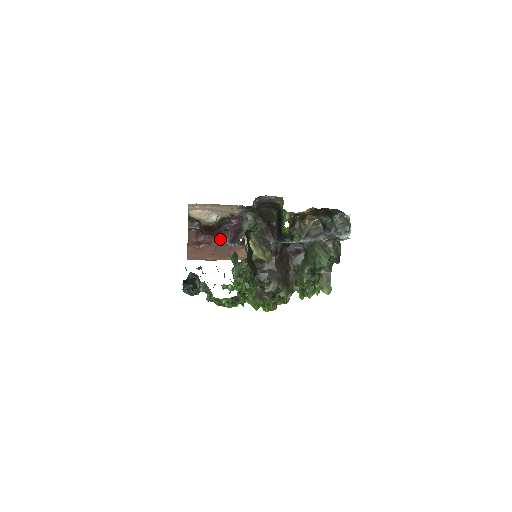
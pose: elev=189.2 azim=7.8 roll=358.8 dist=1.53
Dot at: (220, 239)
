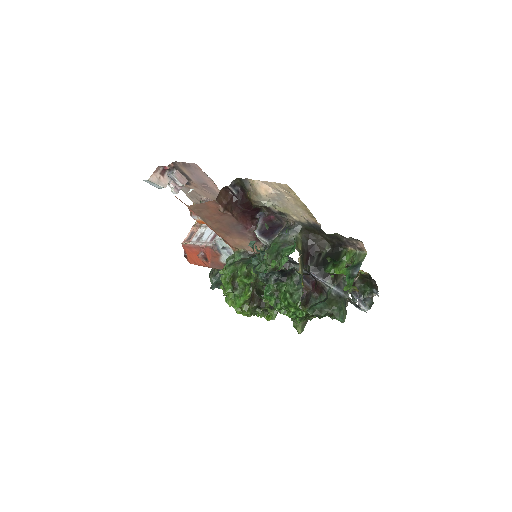
Dot at: (243, 219)
